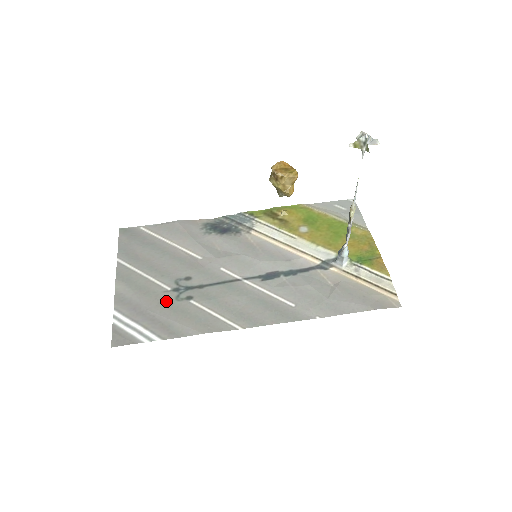
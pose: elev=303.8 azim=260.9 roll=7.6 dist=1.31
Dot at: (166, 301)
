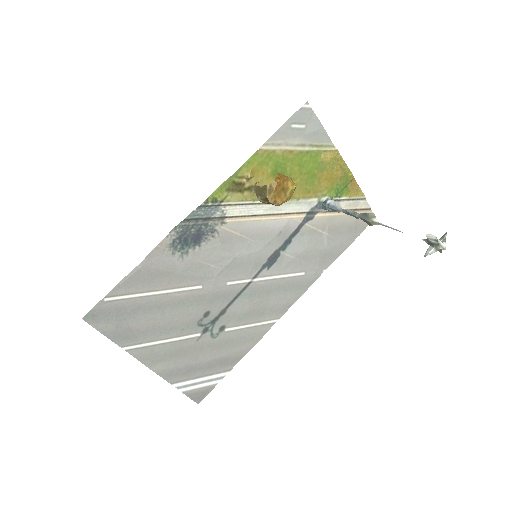
Dot at: (207, 346)
